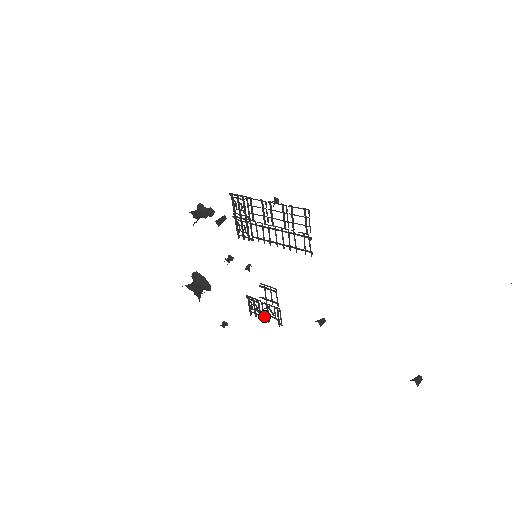
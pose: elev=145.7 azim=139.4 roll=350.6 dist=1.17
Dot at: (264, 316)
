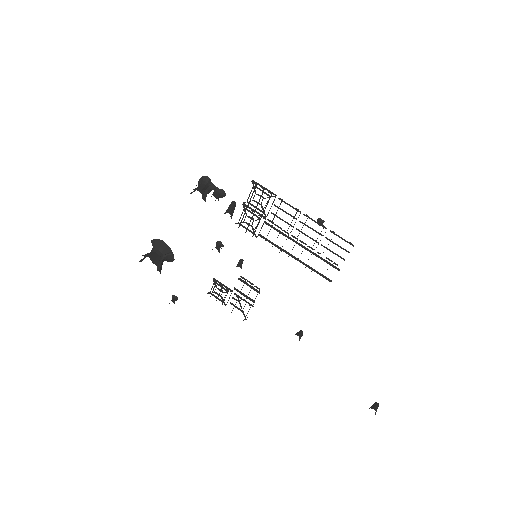
Dot at: occluded
